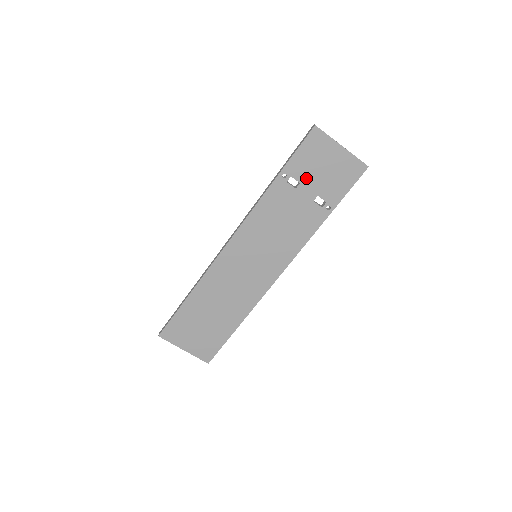
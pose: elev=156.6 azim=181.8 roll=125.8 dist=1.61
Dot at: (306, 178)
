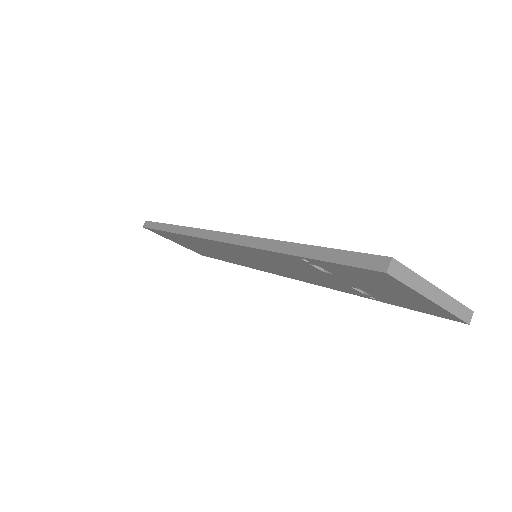
Dot at: (345, 277)
